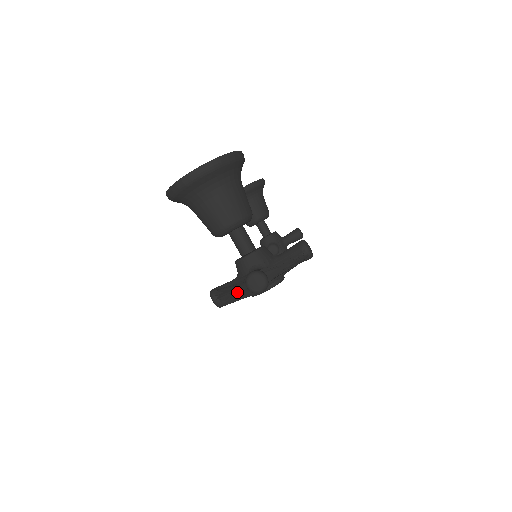
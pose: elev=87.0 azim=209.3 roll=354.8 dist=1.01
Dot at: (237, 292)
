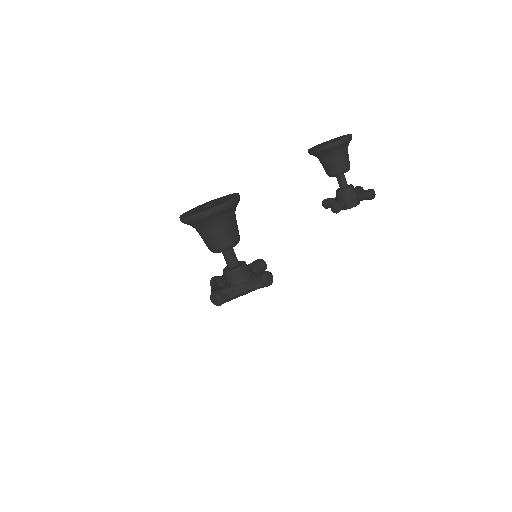
Dot at: occluded
